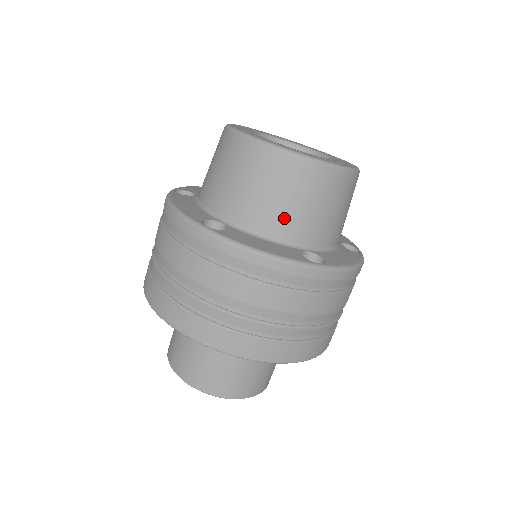
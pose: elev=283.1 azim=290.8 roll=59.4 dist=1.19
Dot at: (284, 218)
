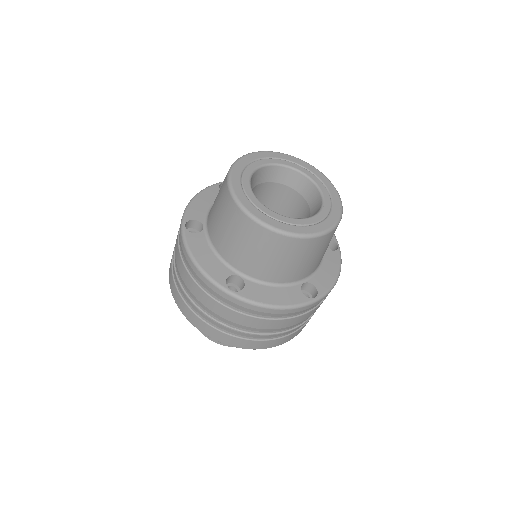
Dot at: (288, 272)
